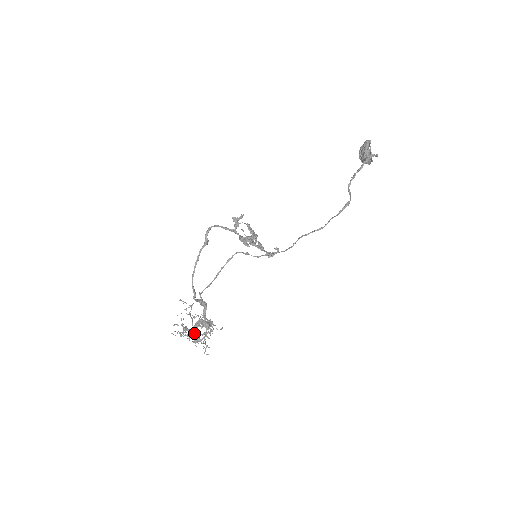
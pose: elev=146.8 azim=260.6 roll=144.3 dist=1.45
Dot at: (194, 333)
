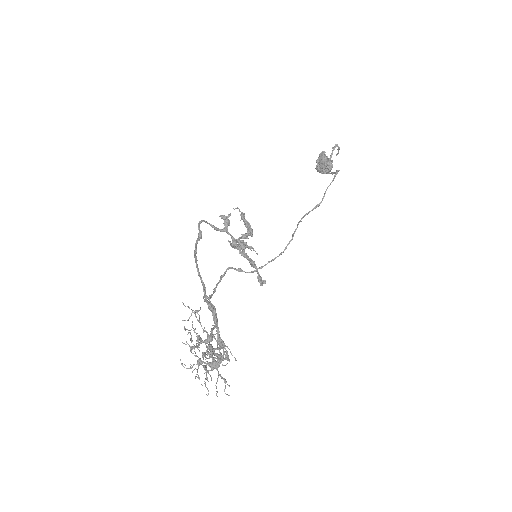
Dot at: occluded
